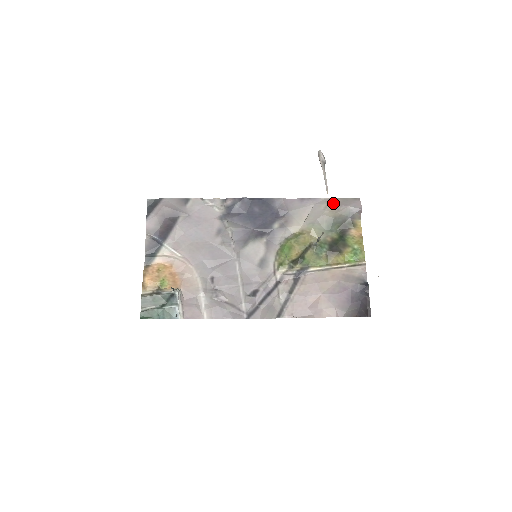
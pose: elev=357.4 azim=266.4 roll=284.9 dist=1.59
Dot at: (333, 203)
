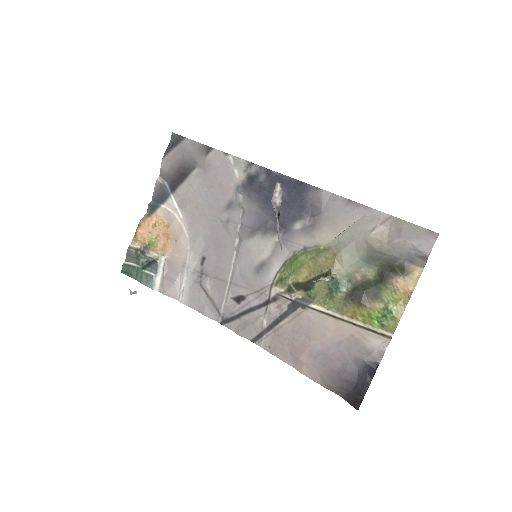
Dot at: (390, 226)
